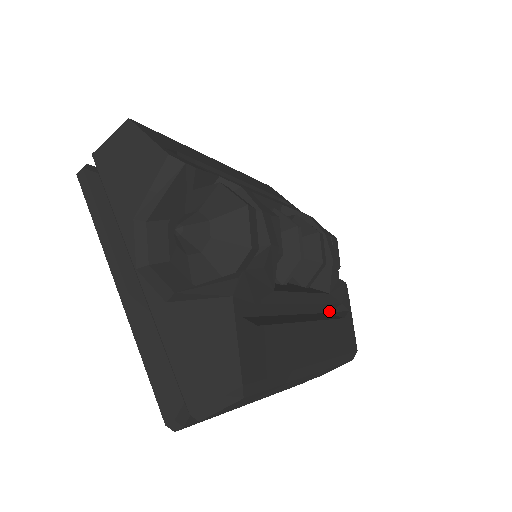
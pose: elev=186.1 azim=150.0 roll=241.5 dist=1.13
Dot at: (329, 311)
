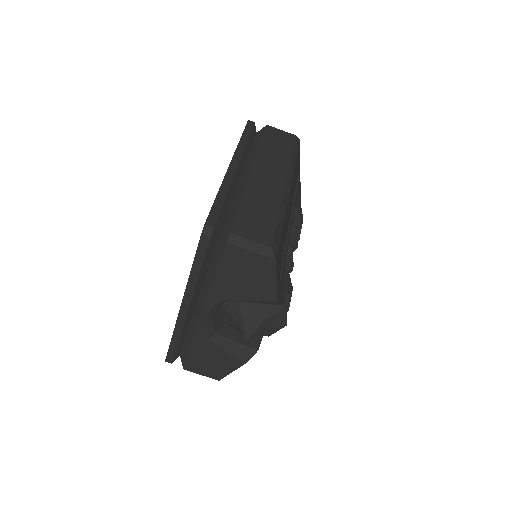
Dot at: occluded
